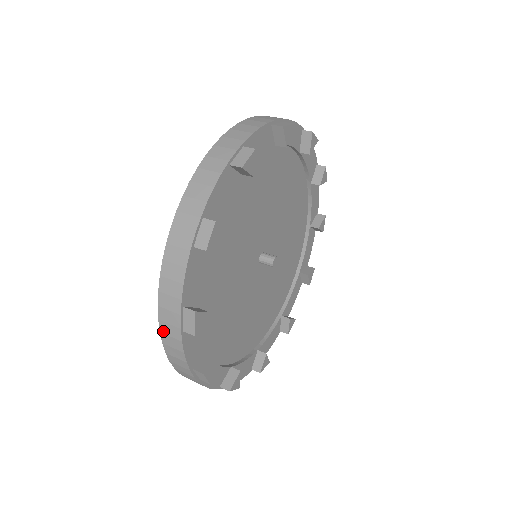
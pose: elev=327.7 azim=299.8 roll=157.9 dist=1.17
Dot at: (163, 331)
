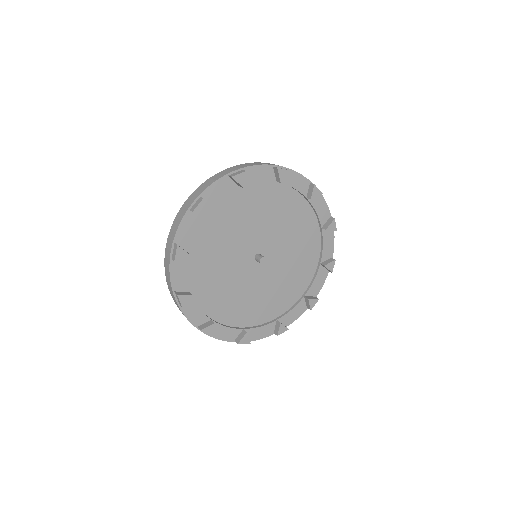
Dot at: (176, 304)
